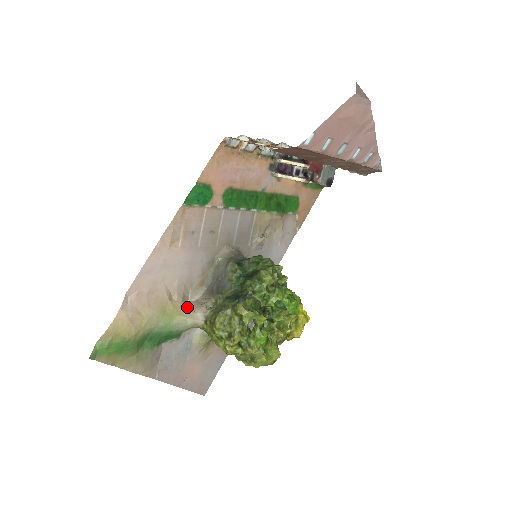
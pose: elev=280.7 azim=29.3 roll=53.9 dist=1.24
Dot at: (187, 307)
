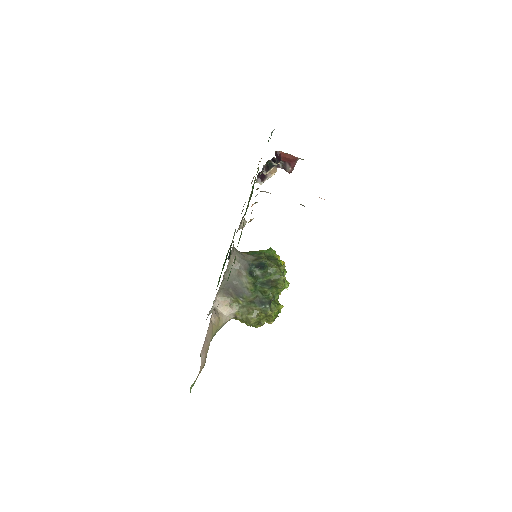
Dot at: (219, 316)
